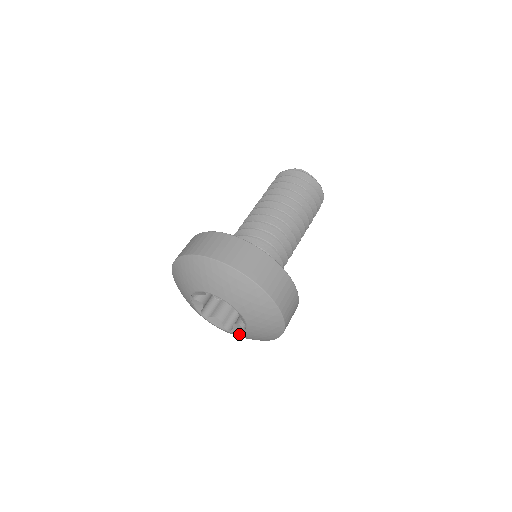
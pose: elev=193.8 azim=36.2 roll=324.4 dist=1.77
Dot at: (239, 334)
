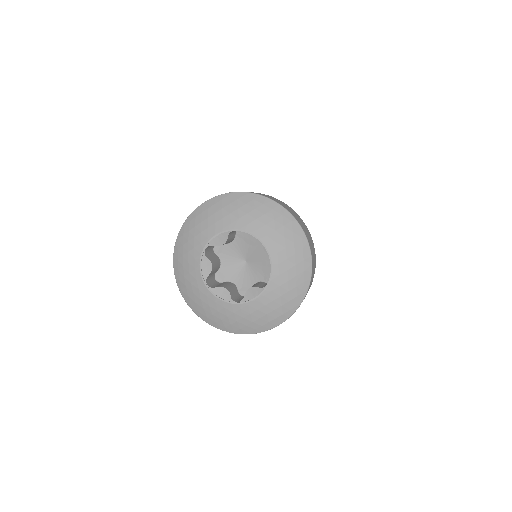
Dot at: (252, 302)
